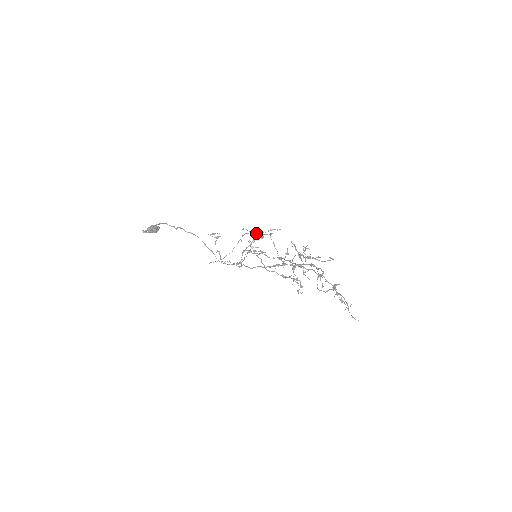
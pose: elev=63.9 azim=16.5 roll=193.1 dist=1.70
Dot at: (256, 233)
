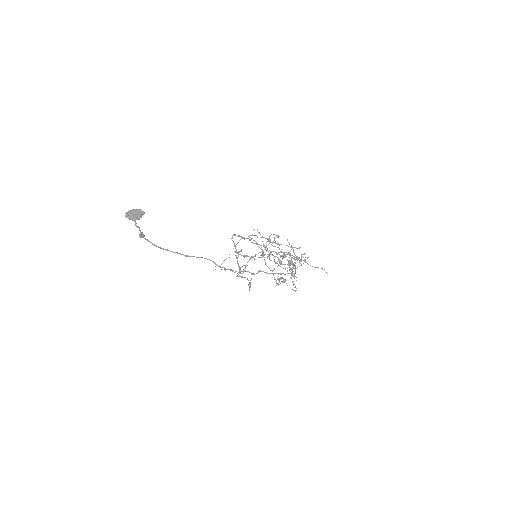
Dot at: (270, 240)
